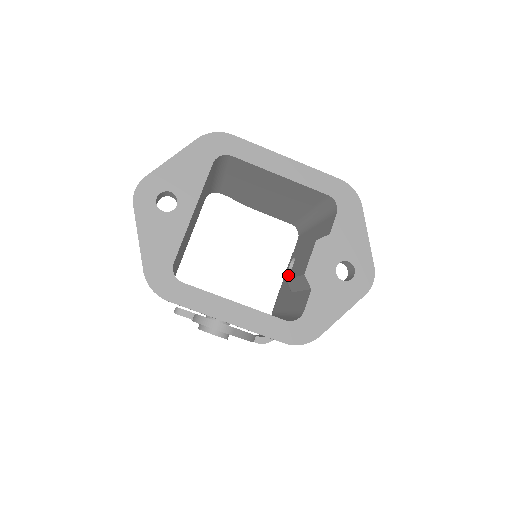
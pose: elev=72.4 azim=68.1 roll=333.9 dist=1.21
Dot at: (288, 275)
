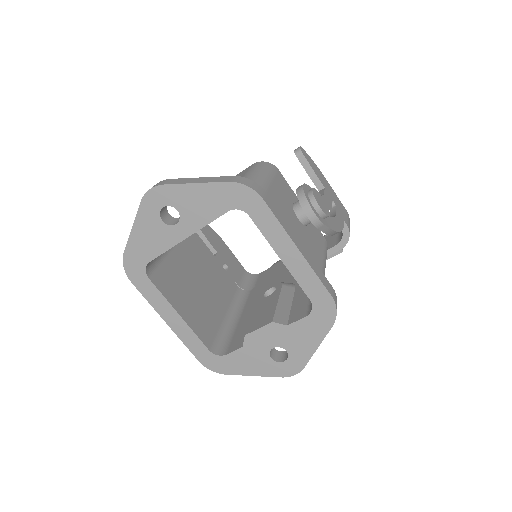
Dot at: (260, 298)
